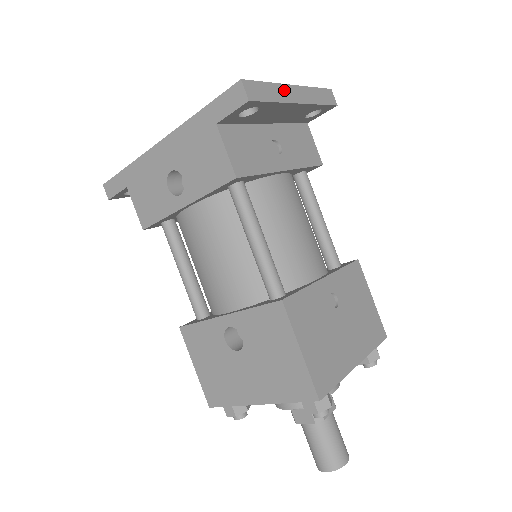
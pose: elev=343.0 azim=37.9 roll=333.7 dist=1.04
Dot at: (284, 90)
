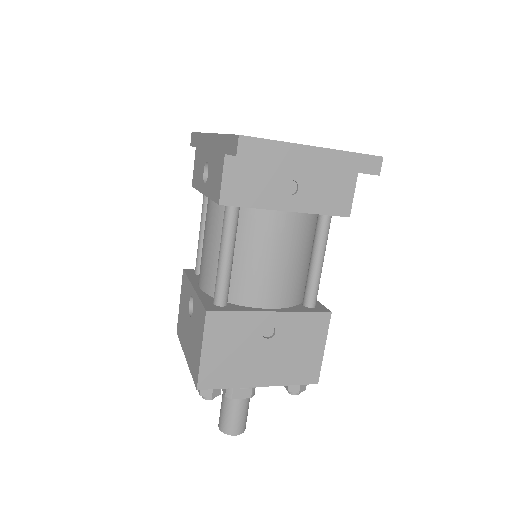
Dot at: (298, 151)
